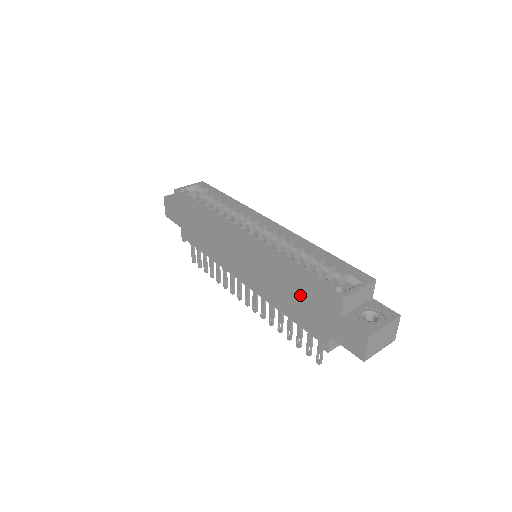
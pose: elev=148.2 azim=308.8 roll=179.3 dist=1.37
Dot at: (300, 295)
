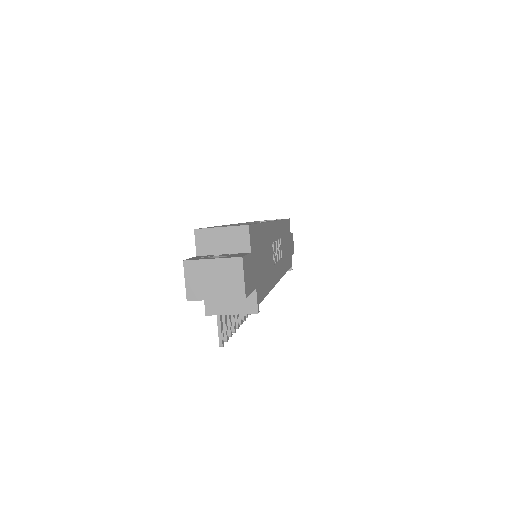
Dot at: occluded
